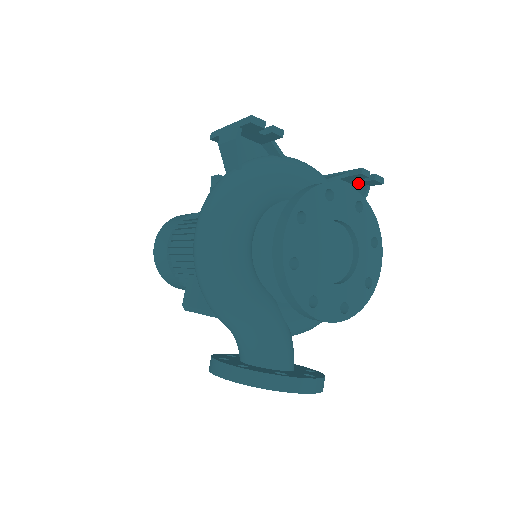
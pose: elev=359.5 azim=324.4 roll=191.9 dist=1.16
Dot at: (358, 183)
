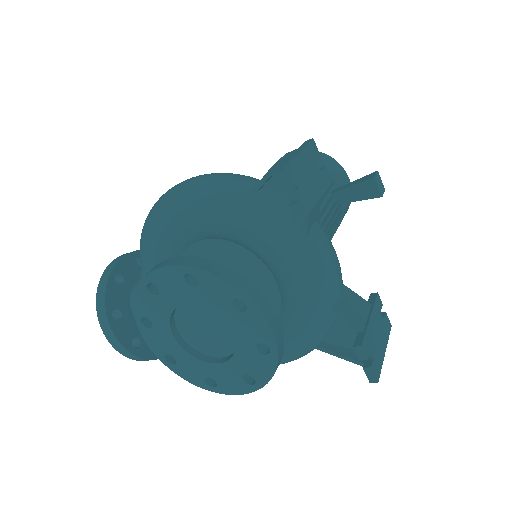
Dot at: occluded
